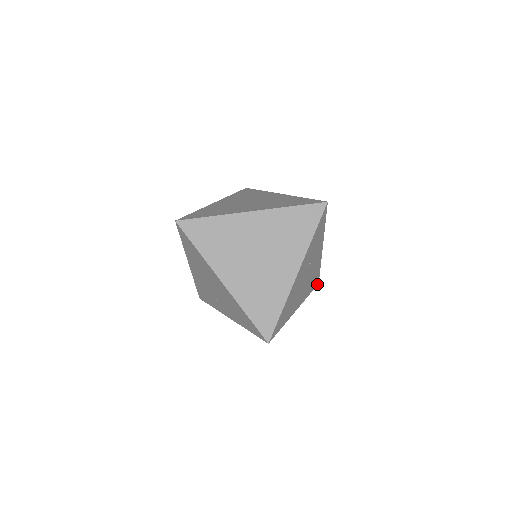
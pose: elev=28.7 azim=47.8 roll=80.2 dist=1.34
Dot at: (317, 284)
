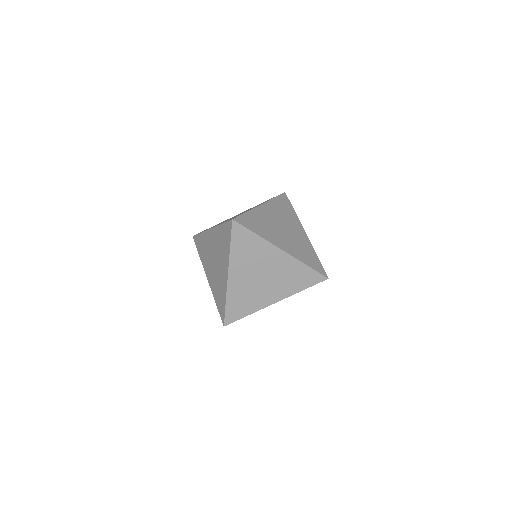
Dot at: occluded
